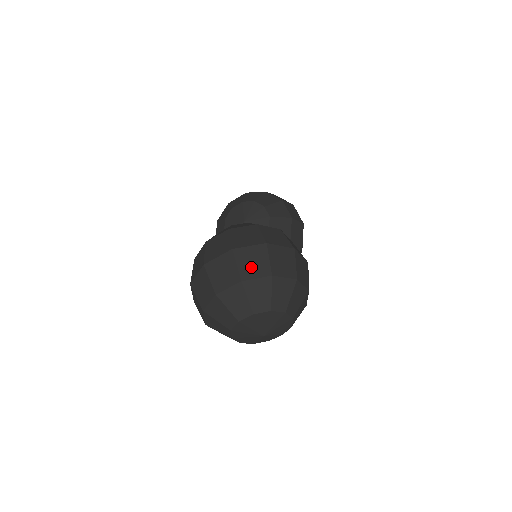
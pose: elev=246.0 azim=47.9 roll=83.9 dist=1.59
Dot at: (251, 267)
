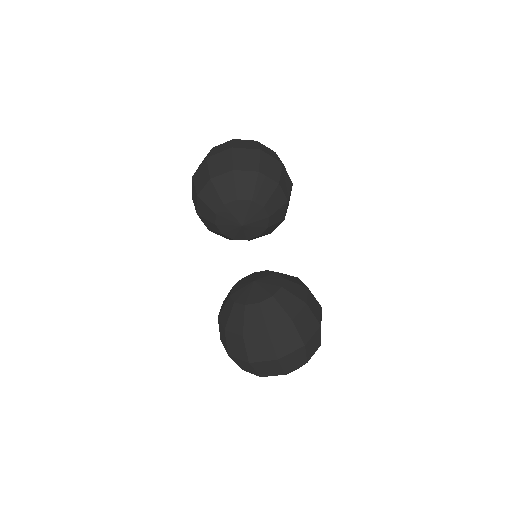
Dot at: (292, 364)
